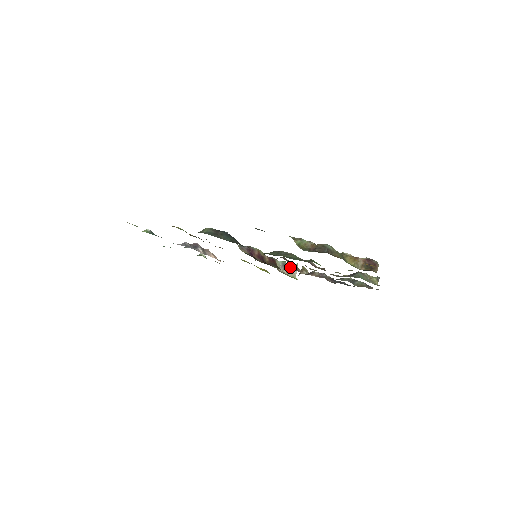
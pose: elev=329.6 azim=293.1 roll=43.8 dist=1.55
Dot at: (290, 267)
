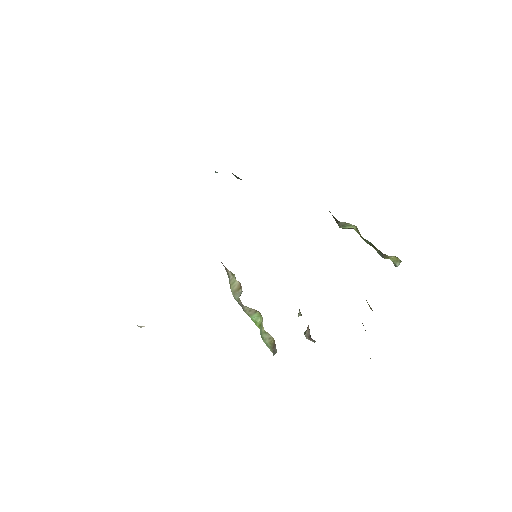
Dot at: occluded
